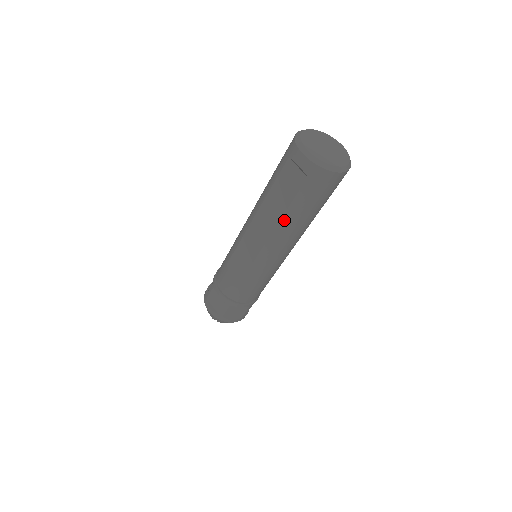
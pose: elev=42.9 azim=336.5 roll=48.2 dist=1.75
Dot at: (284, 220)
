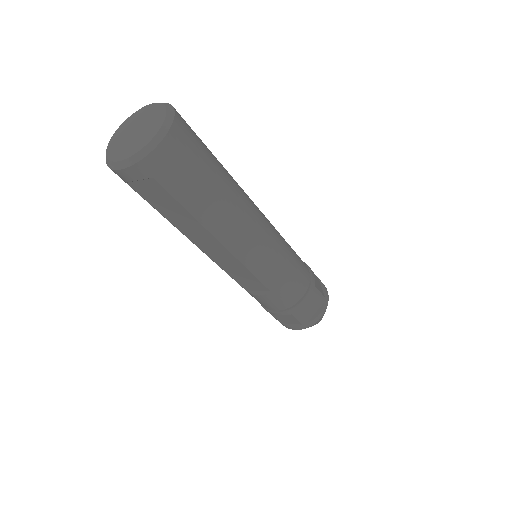
Dot at: (206, 223)
